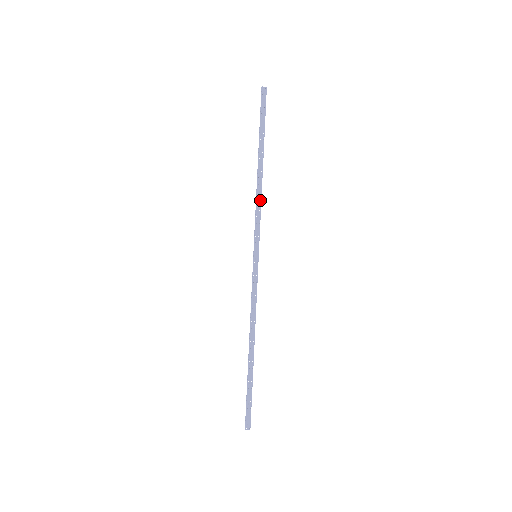
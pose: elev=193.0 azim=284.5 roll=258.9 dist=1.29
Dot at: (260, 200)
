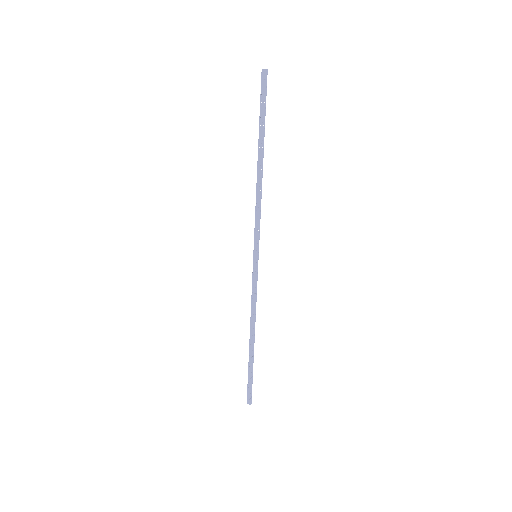
Dot at: (260, 200)
